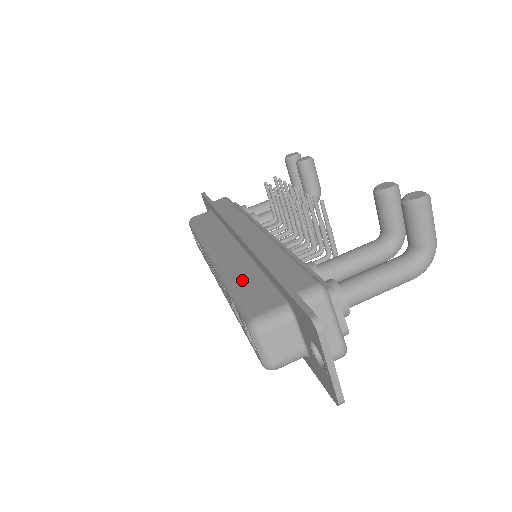
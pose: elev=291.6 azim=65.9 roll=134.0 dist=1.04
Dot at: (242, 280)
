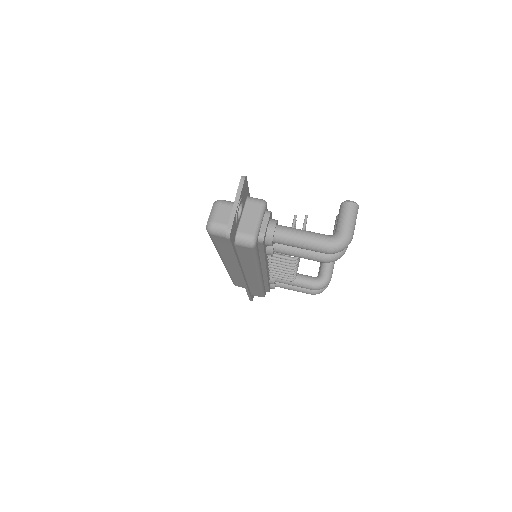
Dot at: occluded
